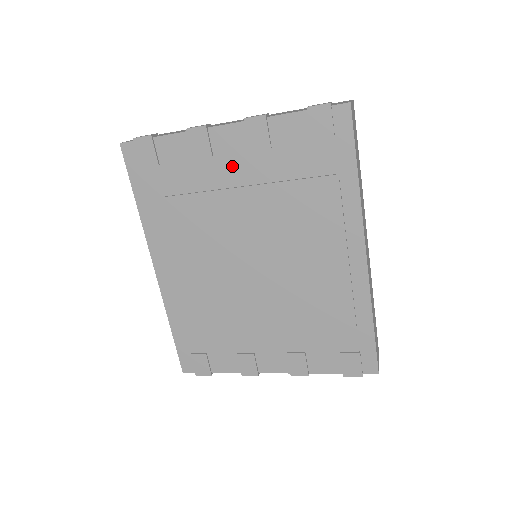
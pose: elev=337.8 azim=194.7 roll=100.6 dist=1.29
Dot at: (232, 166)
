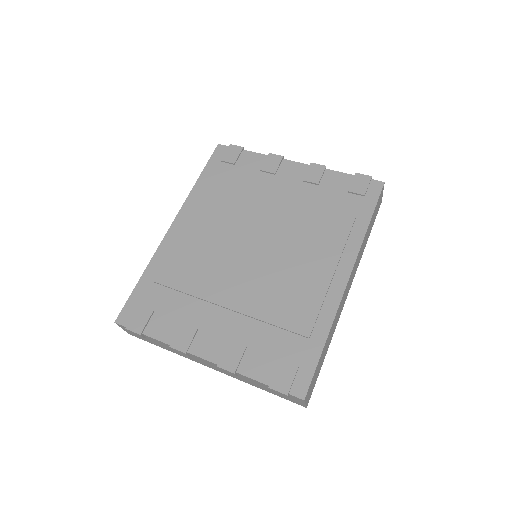
Dot at: (284, 185)
